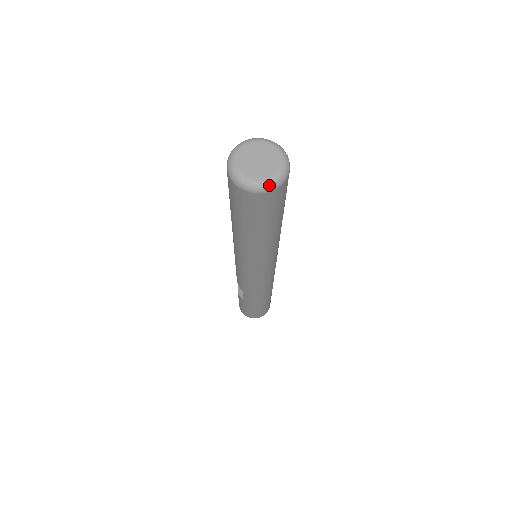
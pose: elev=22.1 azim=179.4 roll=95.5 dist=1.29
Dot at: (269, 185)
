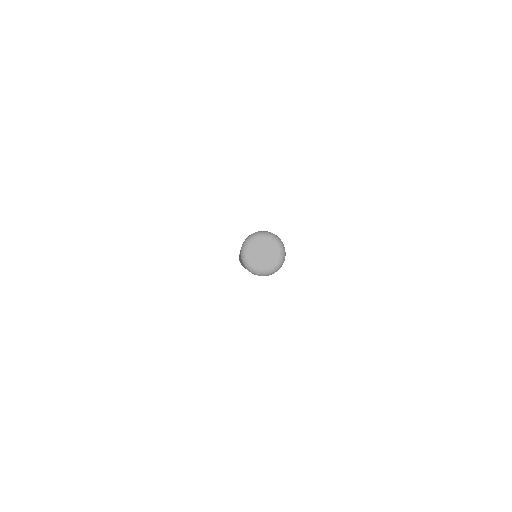
Dot at: (261, 274)
